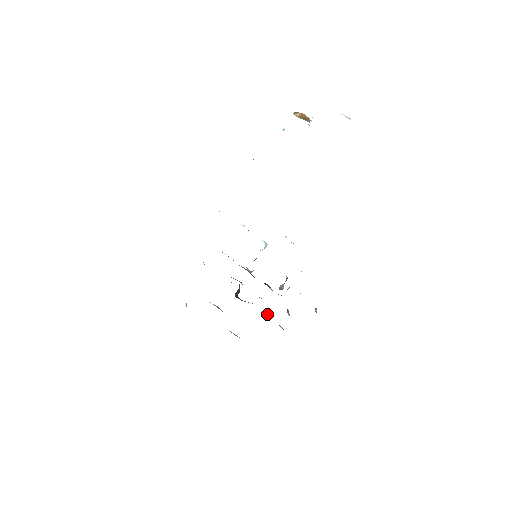
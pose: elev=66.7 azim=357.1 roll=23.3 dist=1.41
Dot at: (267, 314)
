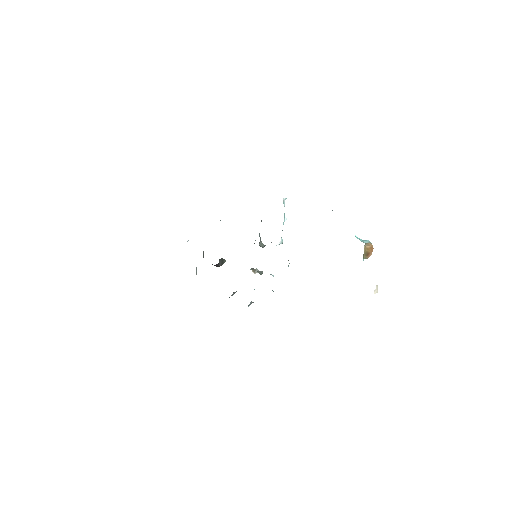
Dot at: occluded
